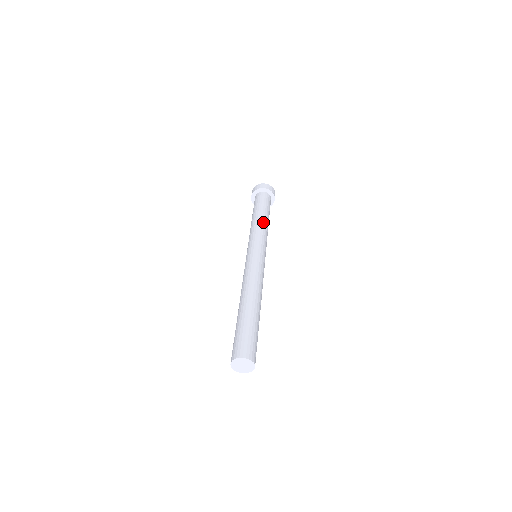
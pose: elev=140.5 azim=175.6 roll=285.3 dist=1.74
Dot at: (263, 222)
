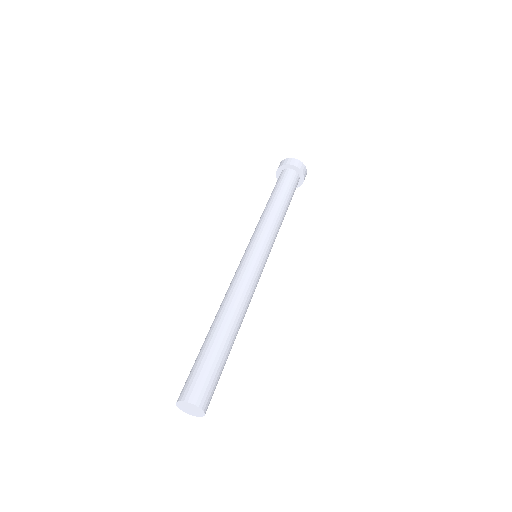
Dot at: (273, 210)
